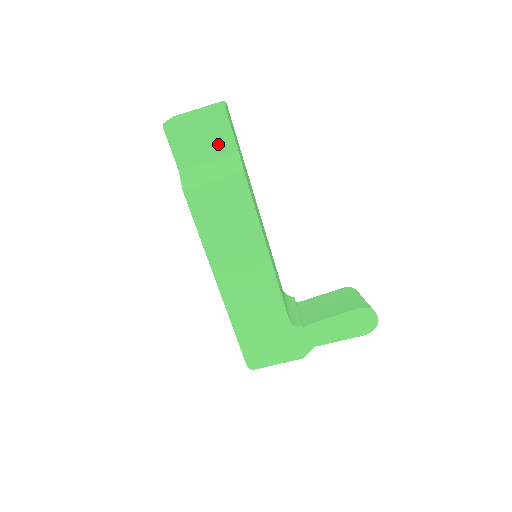
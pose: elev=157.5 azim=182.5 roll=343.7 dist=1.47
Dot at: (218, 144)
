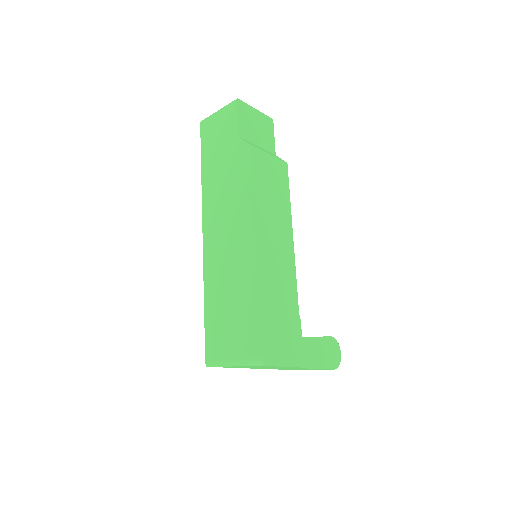
Dot at: (265, 139)
